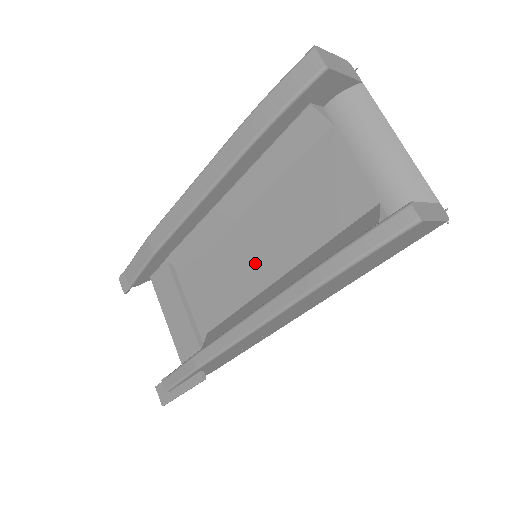
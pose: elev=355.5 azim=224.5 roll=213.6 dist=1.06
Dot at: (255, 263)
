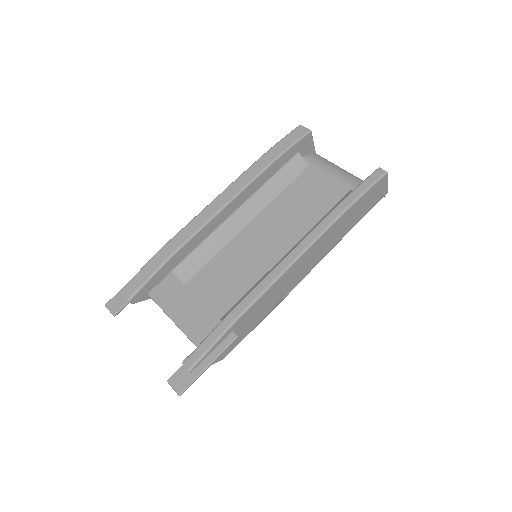
Dot at: (265, 249)
